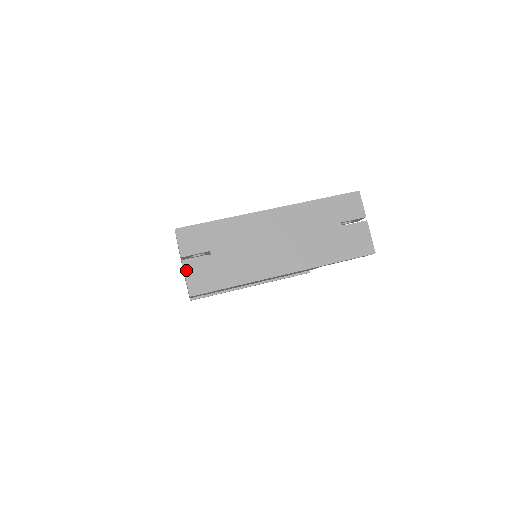
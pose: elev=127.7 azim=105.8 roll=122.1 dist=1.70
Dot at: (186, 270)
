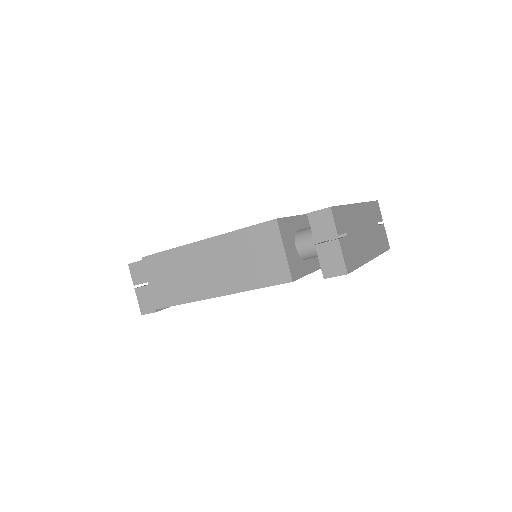
Dot at: (342, 248)
